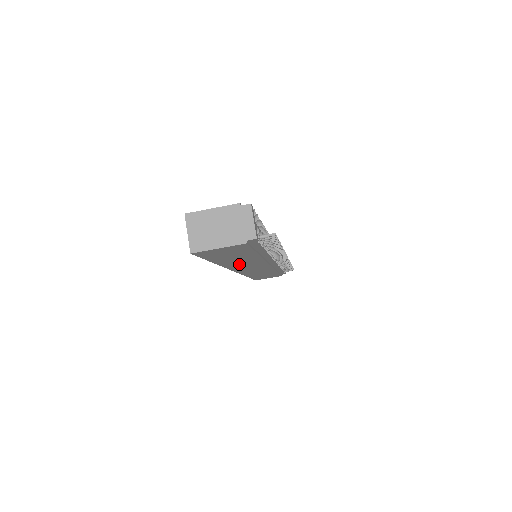
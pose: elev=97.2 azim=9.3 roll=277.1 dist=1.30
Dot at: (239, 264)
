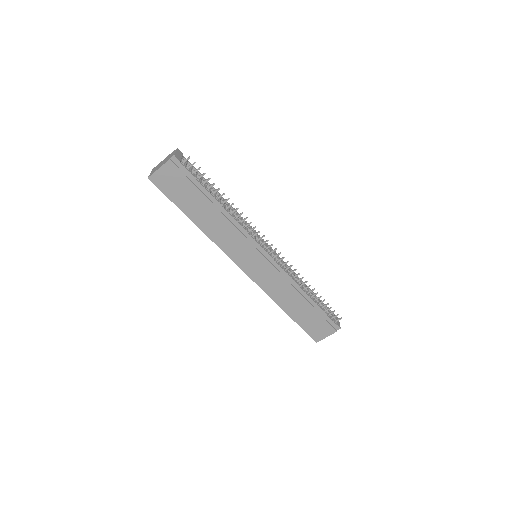
Dot at: (219, 234)
